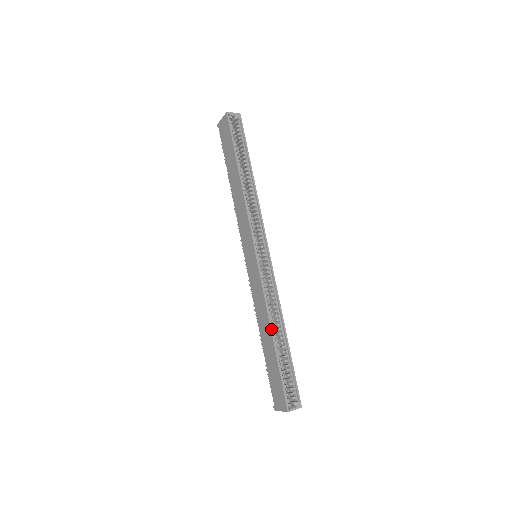
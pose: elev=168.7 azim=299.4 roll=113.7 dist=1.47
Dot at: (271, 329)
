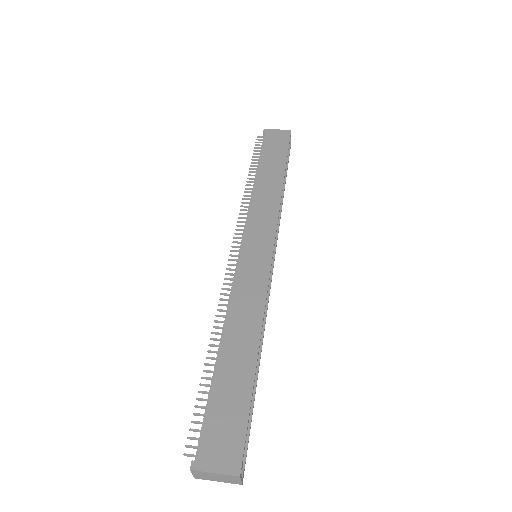
Dot at: occluded
